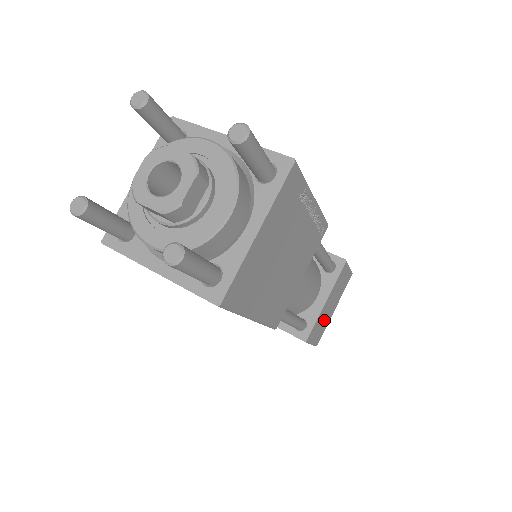
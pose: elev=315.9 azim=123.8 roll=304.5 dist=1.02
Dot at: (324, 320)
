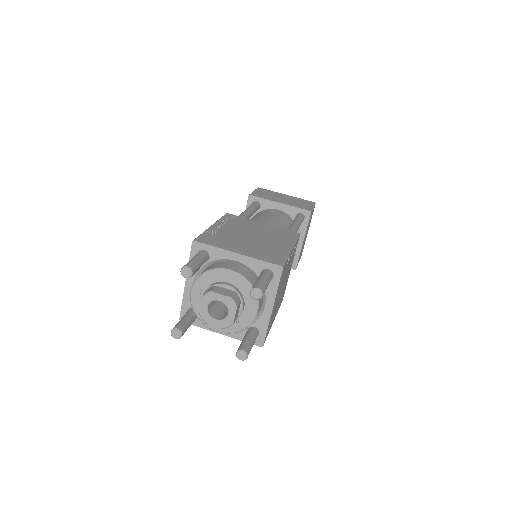
Dot at: occluded
